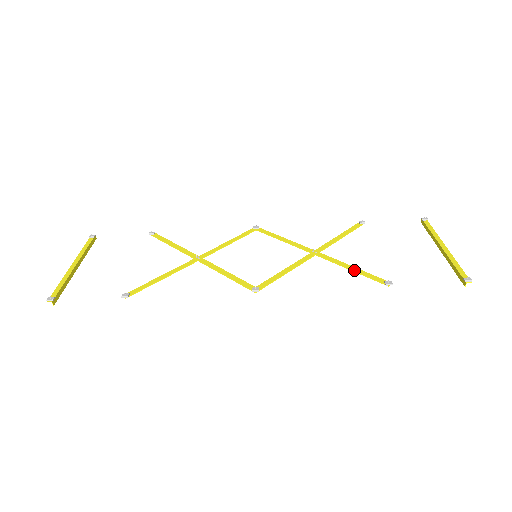
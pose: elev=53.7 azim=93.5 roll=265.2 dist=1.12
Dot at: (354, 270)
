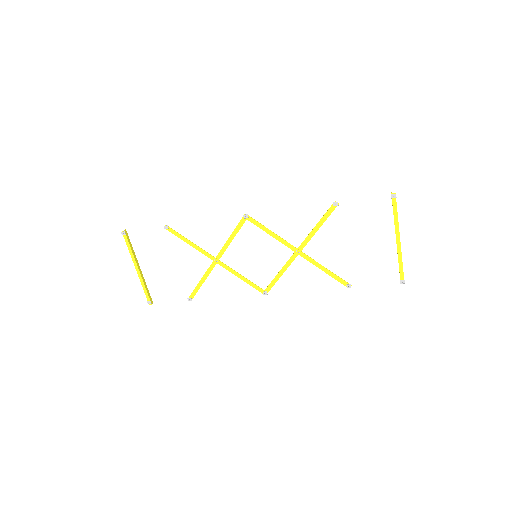
Dot at: (327, 273)
